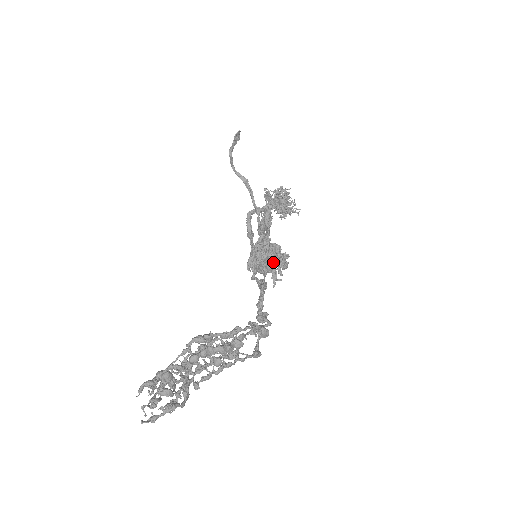
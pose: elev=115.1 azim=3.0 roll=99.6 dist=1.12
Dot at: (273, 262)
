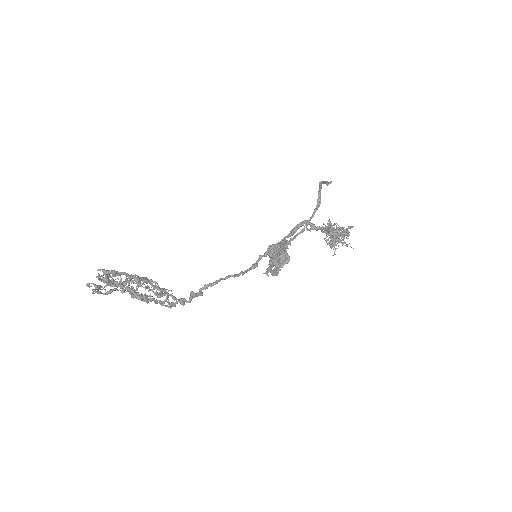
Dot at: occluded
